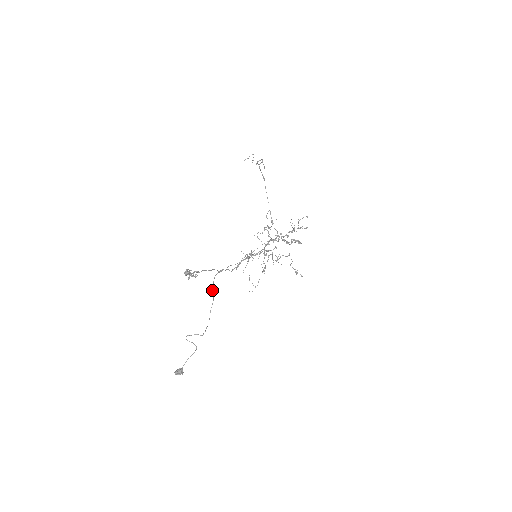
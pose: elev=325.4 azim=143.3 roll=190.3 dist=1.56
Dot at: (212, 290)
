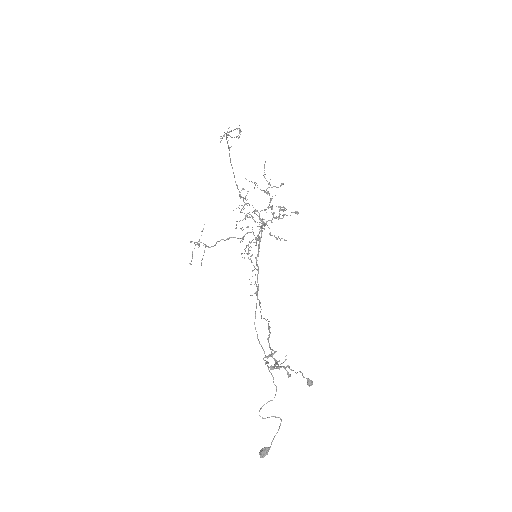
Dot at: occluded
